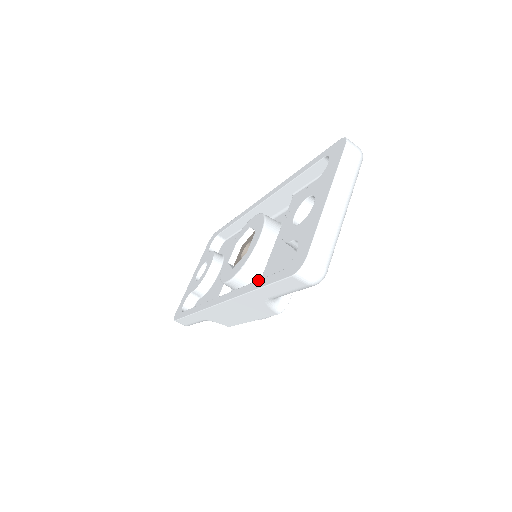
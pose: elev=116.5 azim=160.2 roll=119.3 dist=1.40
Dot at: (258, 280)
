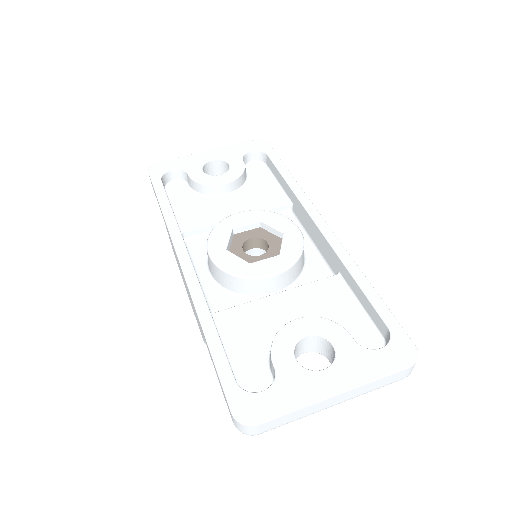
Dot at: (218, 335)
